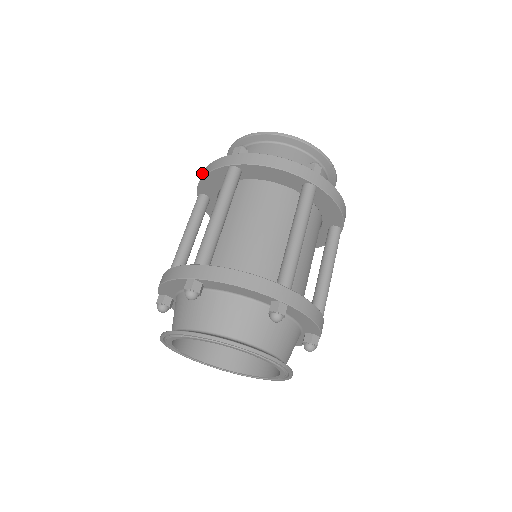
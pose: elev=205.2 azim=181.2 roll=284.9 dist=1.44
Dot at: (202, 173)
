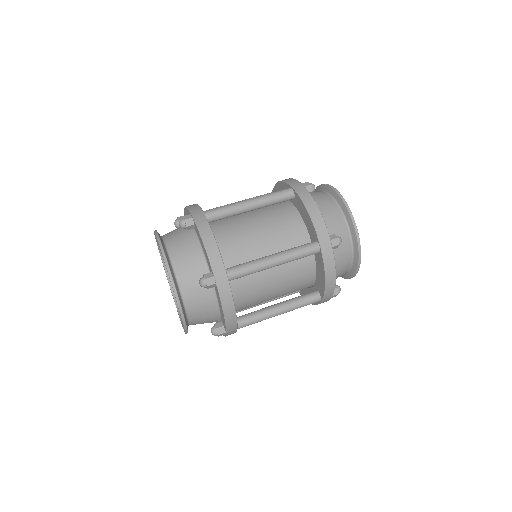
Dot at: occluded
